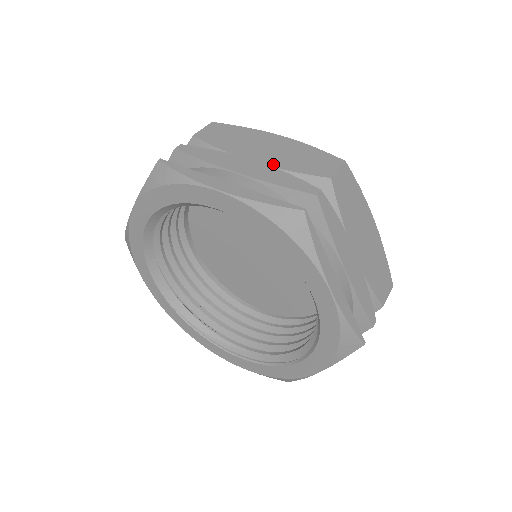
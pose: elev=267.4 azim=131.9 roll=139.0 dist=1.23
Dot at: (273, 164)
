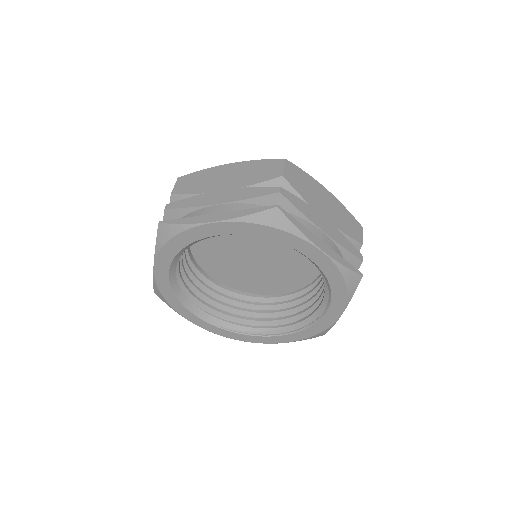
Dot at: (238, 186)
